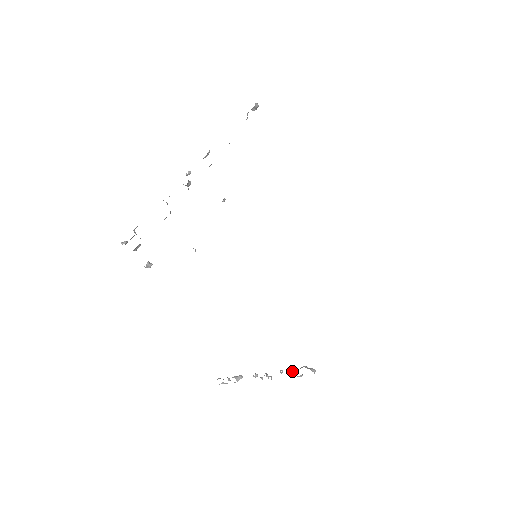
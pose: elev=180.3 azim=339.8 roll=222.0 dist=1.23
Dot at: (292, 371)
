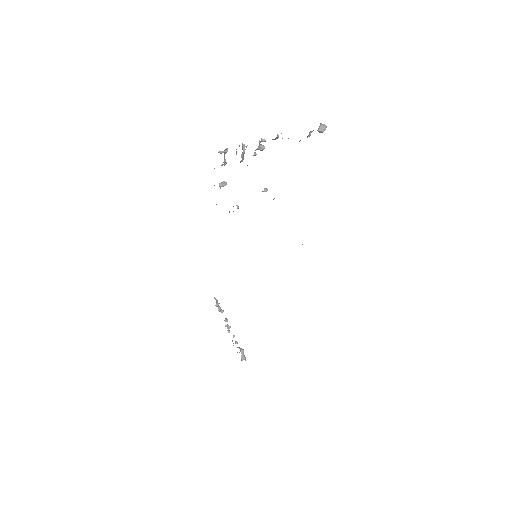
Dot at: (237, 343)
